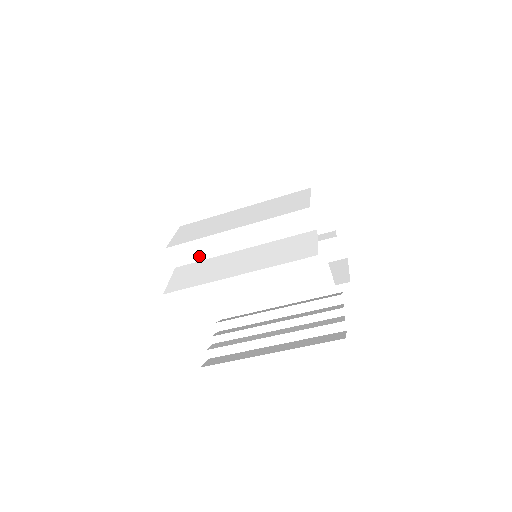
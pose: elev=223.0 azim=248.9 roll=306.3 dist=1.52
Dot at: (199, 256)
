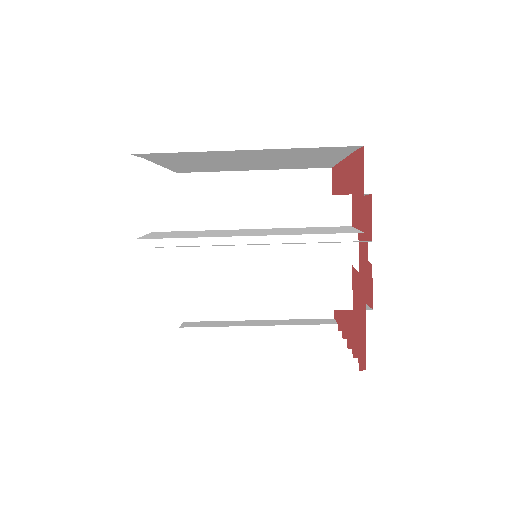
Dot at: (191, 224)
